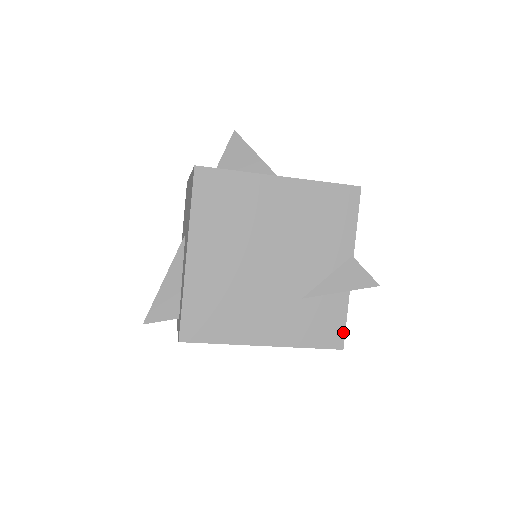
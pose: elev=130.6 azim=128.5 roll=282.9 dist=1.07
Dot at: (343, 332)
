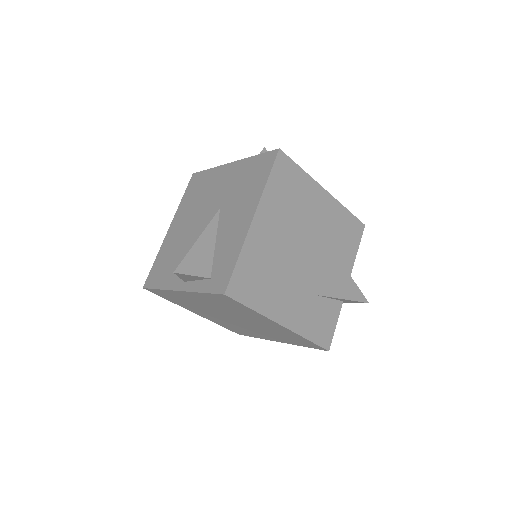
Dot at: (332, 336)
